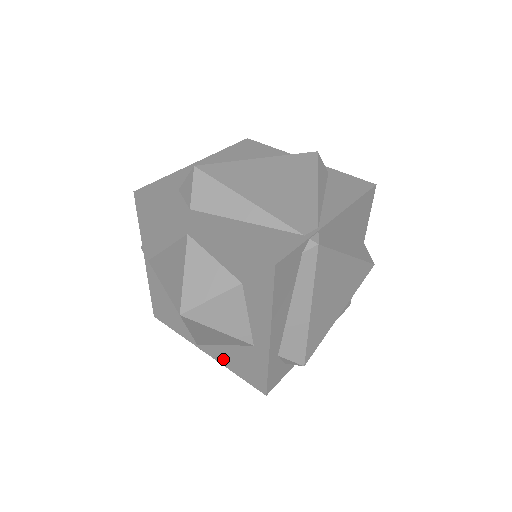
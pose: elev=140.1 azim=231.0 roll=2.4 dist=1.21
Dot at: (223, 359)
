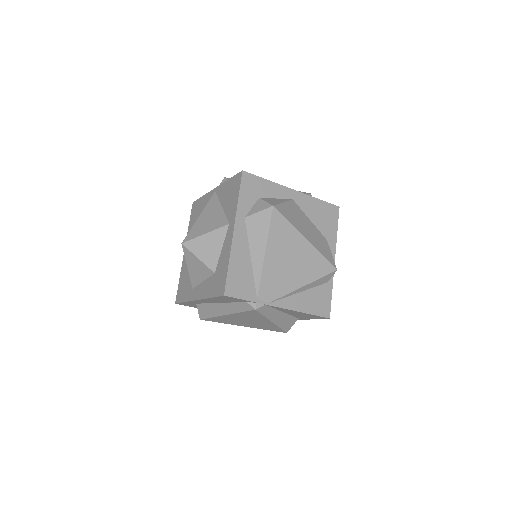
Dot at: (184, 267)
